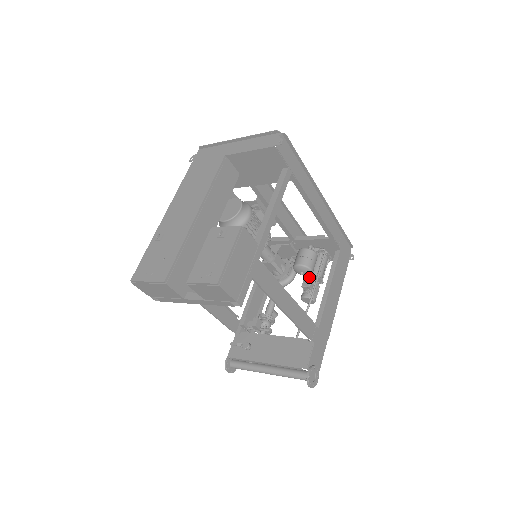
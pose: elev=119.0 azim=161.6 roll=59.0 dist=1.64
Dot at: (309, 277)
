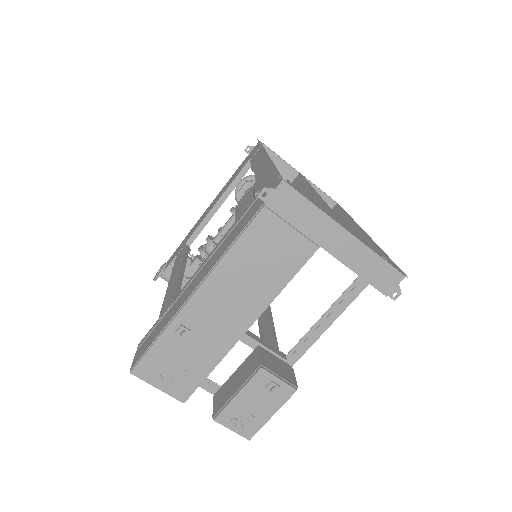
Dot at: occluded
